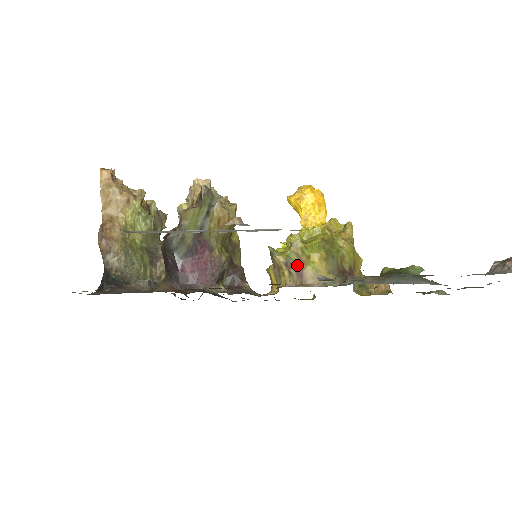
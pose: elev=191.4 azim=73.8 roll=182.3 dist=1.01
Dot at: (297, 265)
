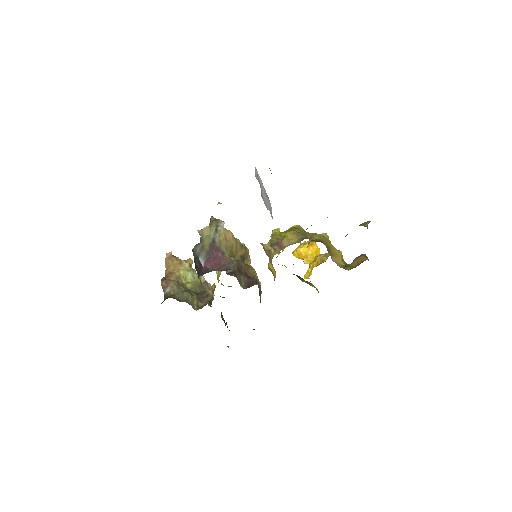
Dot at: (277, 242)
